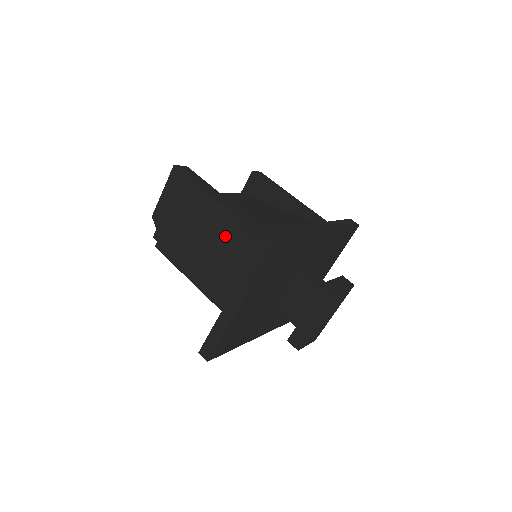
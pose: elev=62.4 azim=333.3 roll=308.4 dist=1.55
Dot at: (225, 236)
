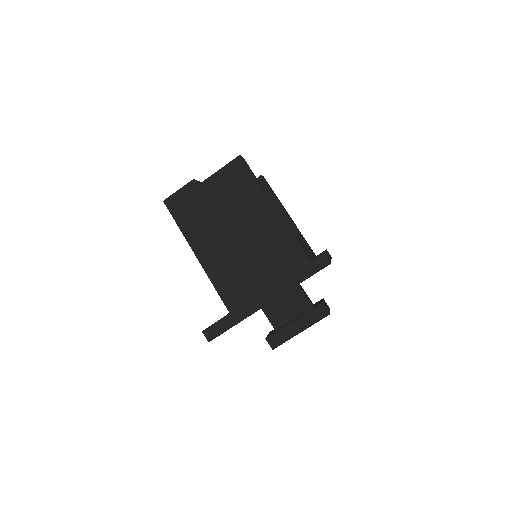
Dot at: (270, 239)
